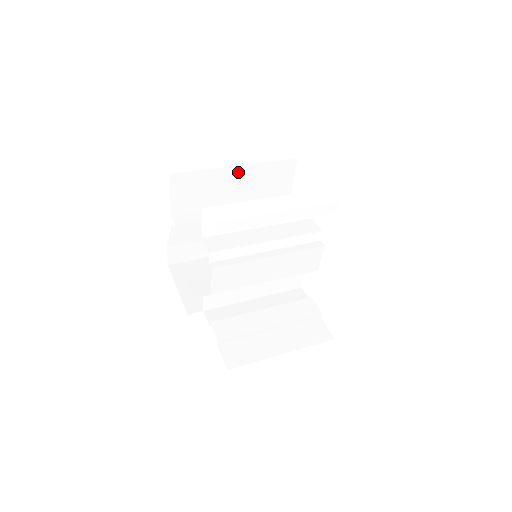
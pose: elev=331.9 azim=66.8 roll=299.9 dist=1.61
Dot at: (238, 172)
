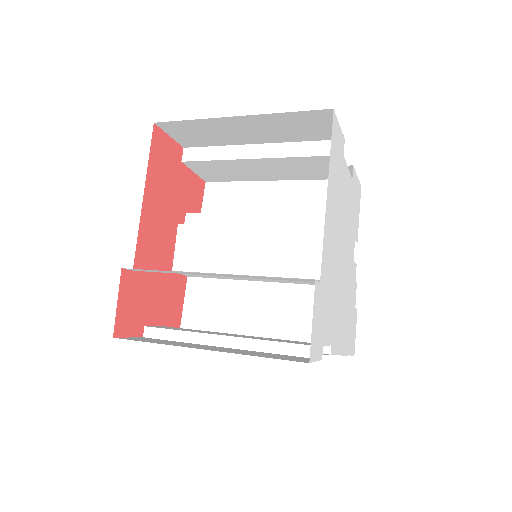
Dot at: occluded
